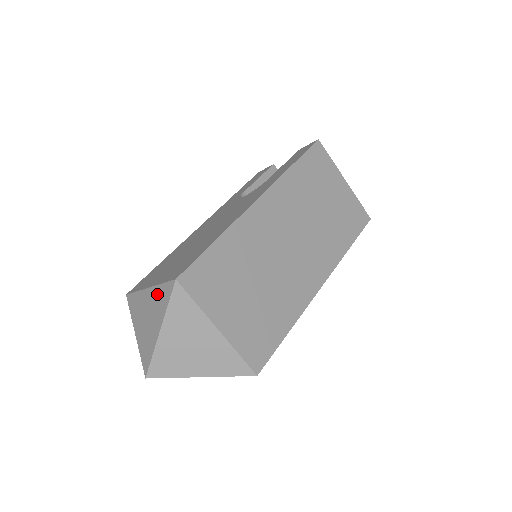
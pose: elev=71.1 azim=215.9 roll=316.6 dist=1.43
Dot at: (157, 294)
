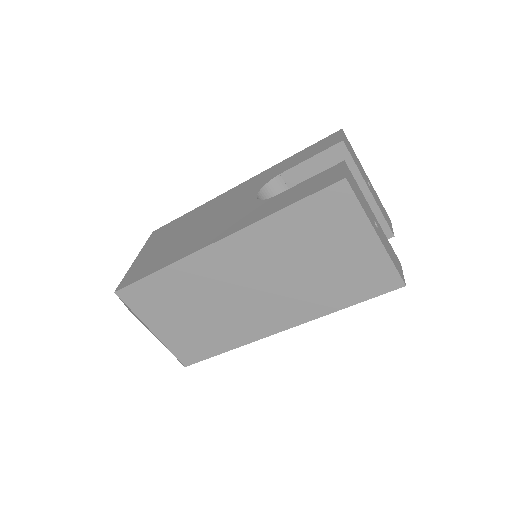
Dot at: occluded
